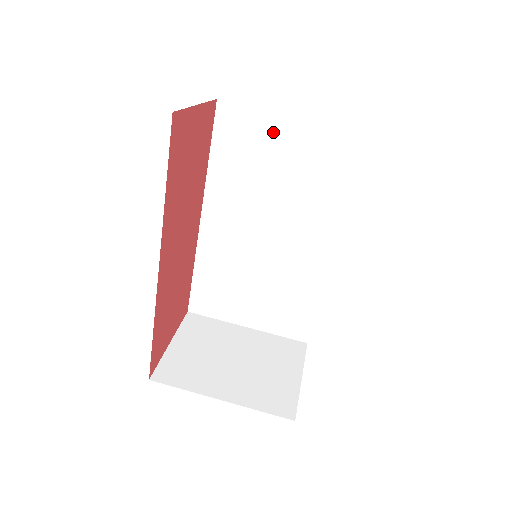
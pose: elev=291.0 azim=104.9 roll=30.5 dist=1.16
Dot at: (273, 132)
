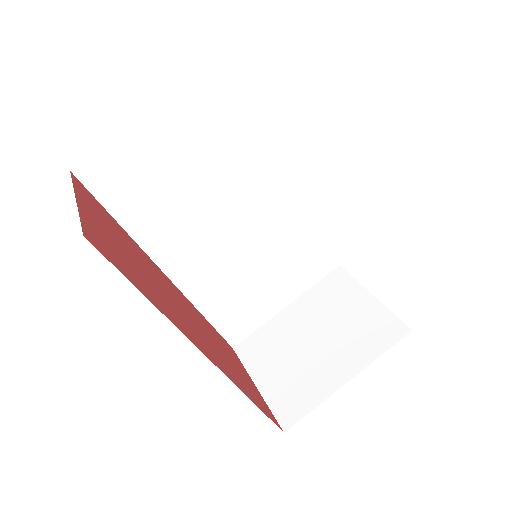
Dot at: (149, 144)
